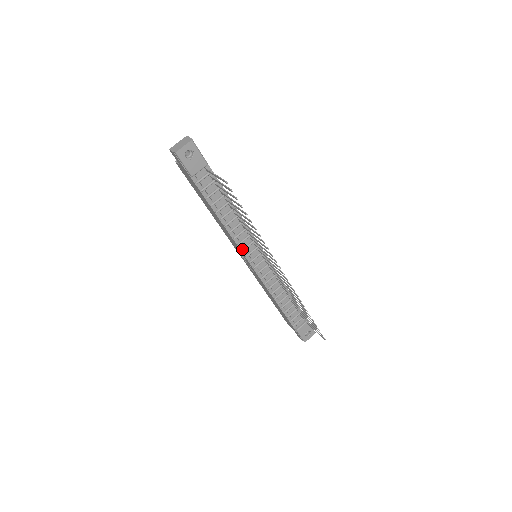
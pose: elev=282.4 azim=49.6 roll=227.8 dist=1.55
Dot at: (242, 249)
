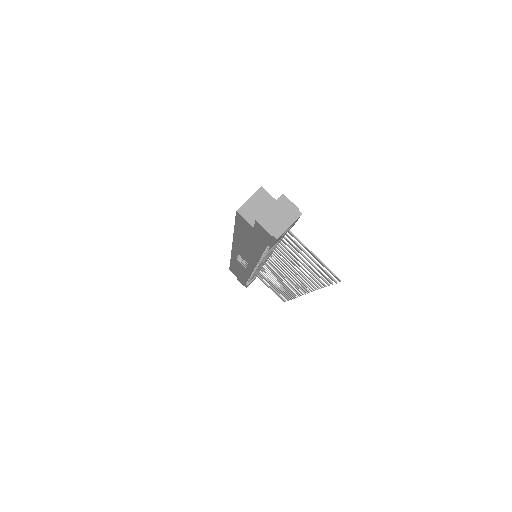
Dot at: occluded
